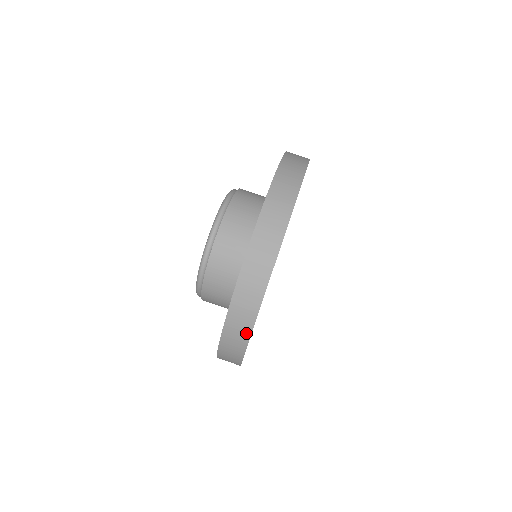
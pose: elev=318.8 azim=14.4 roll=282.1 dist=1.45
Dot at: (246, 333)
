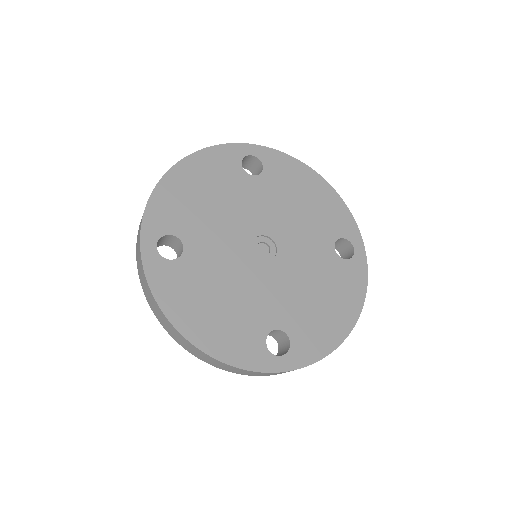
Dot at: (140, 232)
